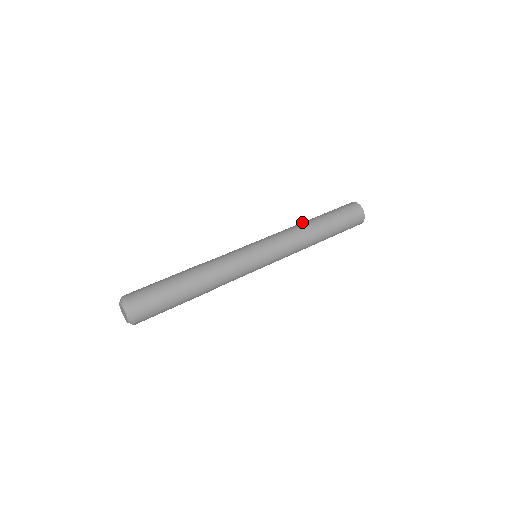
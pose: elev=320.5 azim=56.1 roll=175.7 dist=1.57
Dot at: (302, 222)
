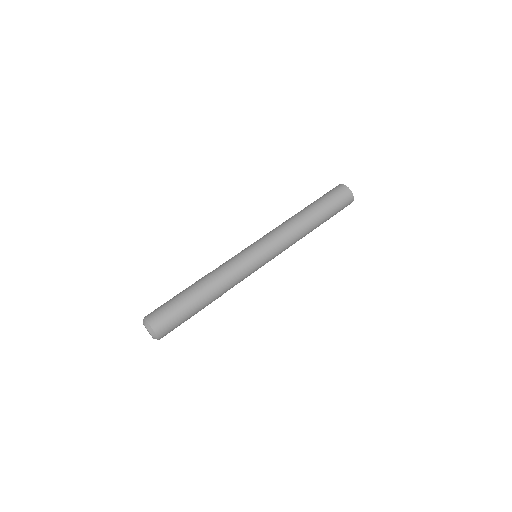
Dot at: (301, 218)
